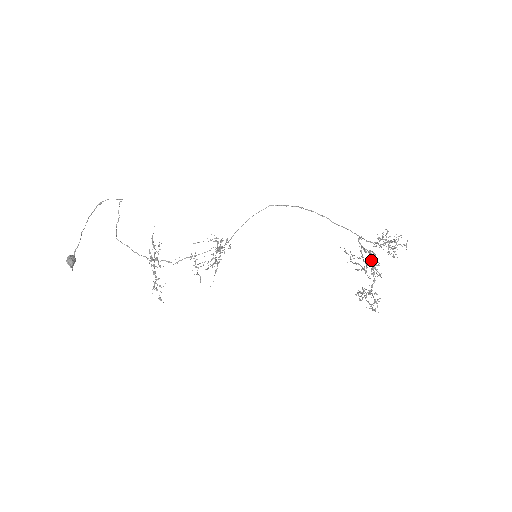
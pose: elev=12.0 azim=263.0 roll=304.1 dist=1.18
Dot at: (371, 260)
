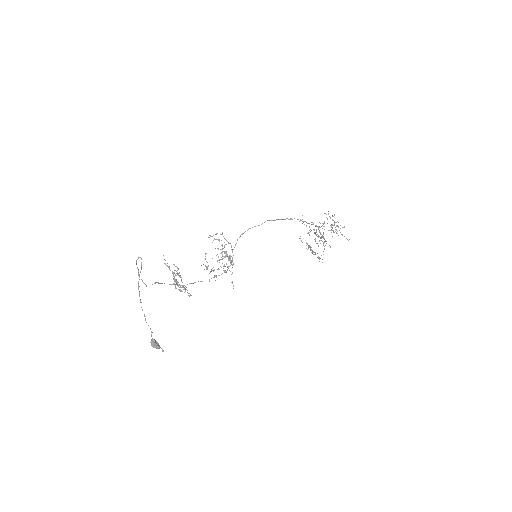
Dot at: occluded
